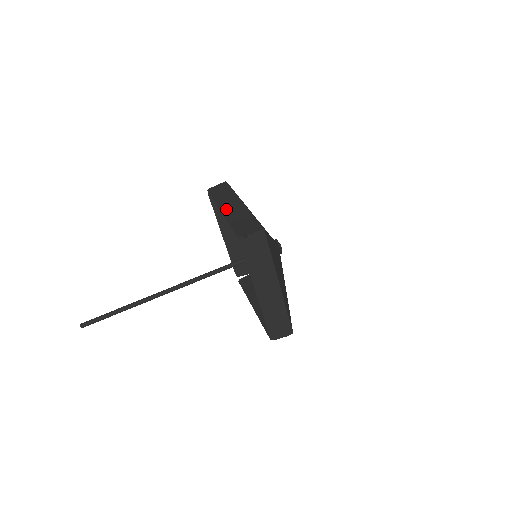
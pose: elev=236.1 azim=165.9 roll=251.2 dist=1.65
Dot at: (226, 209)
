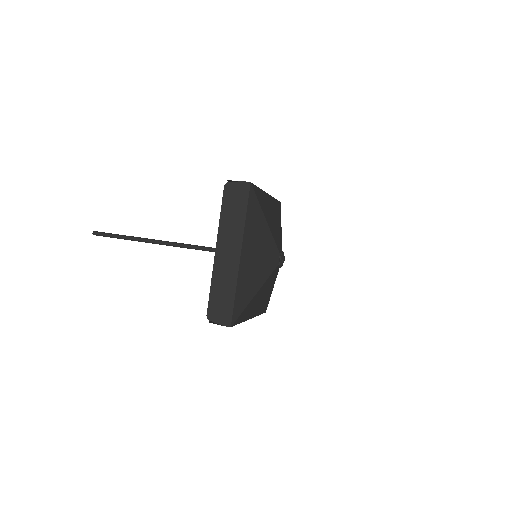
Dot at: occluded
